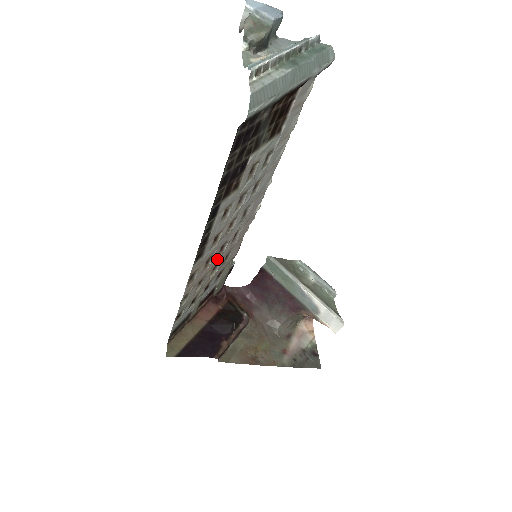
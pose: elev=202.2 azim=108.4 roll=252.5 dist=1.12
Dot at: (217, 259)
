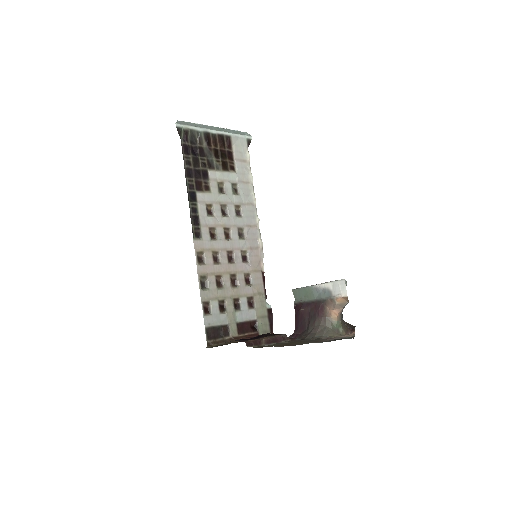
Dot at: (230, 266)
